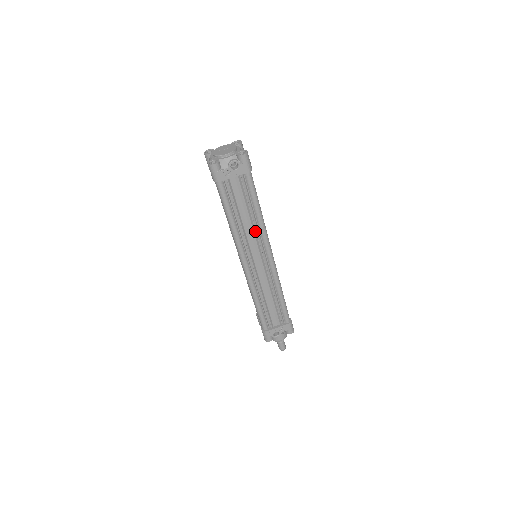
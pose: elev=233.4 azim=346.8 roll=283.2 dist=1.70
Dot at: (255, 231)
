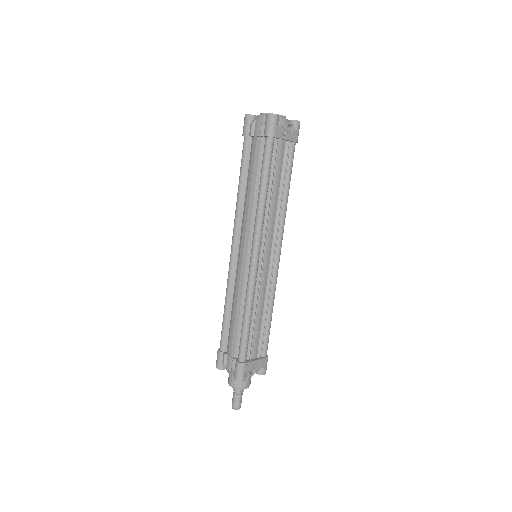
Dot at: (278, 214)
